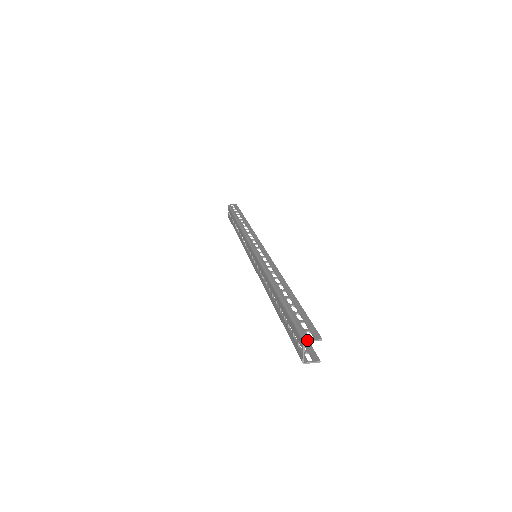
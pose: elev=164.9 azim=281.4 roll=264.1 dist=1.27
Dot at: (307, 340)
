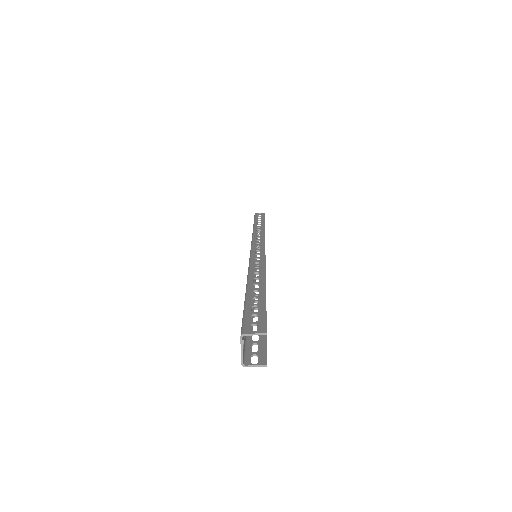
Dot at: (245, 333)
